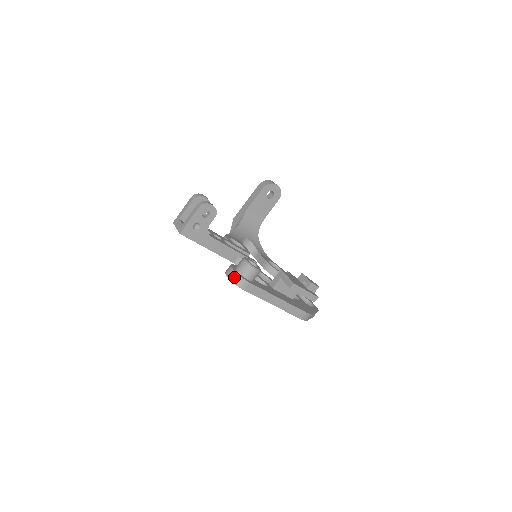
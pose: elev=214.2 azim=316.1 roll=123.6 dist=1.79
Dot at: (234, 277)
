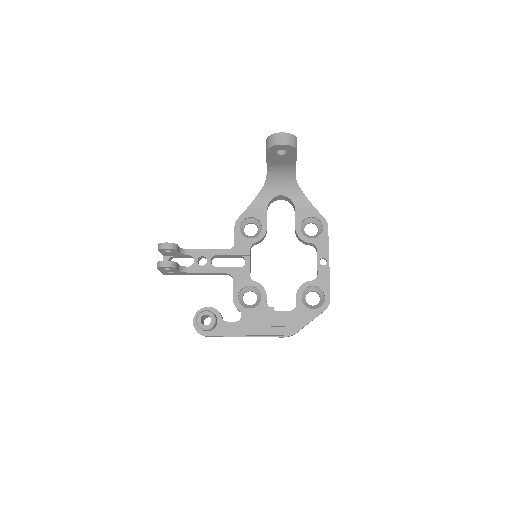
Dot at: (195, 329)
